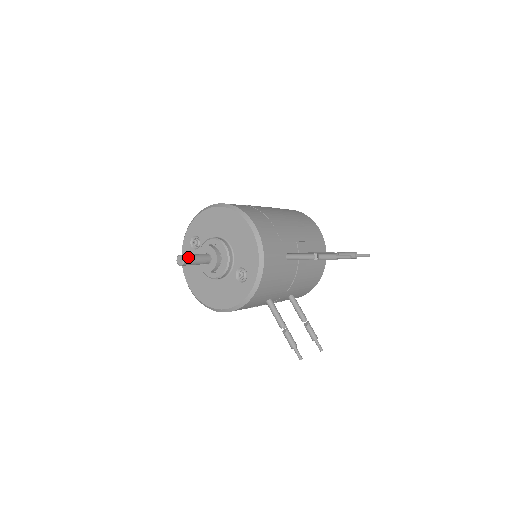
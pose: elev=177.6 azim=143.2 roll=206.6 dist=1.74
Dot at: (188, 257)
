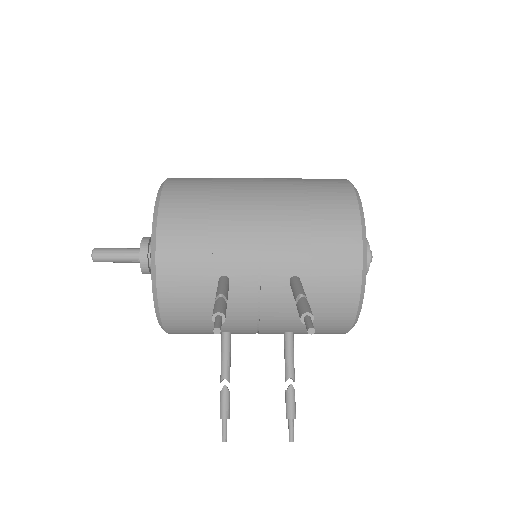
Dot at: (100, 253)
